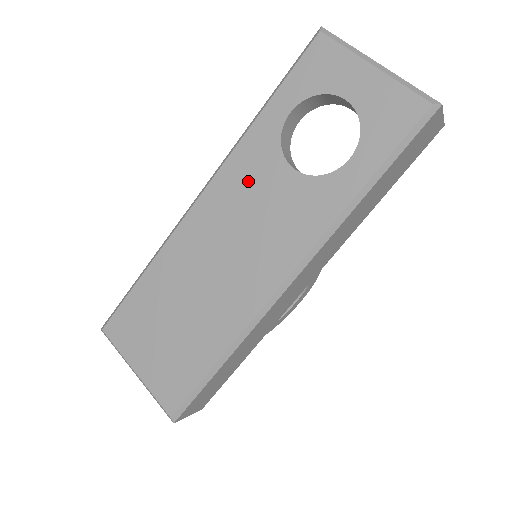
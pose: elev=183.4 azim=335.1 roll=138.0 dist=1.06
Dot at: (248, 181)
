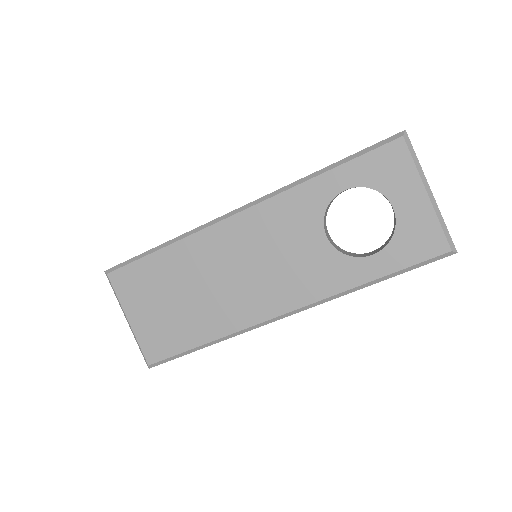
Dot at: (285, 225)
